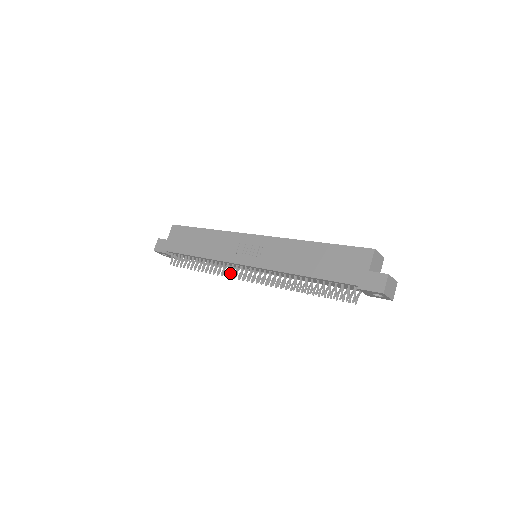
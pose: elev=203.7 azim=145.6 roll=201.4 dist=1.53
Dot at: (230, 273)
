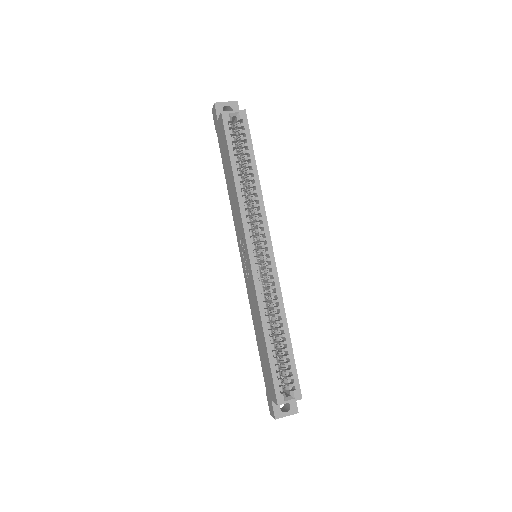
Dot at: occluded
